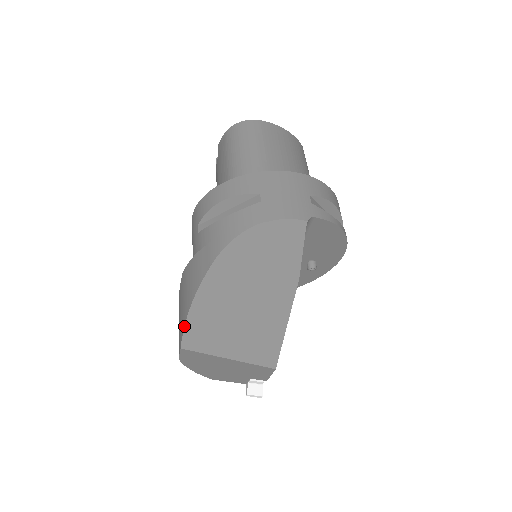
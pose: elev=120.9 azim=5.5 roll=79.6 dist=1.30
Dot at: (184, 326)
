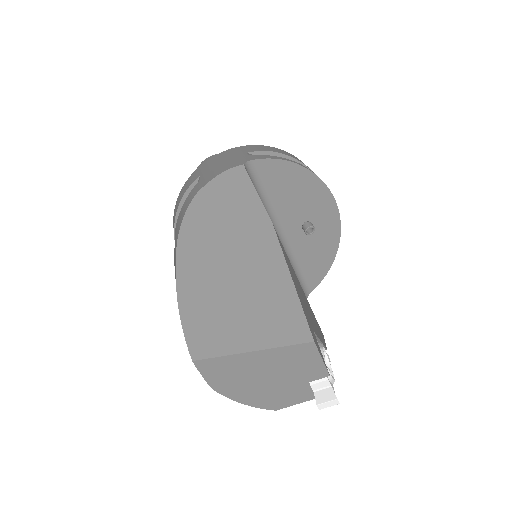
Dot at: (183, 332)
